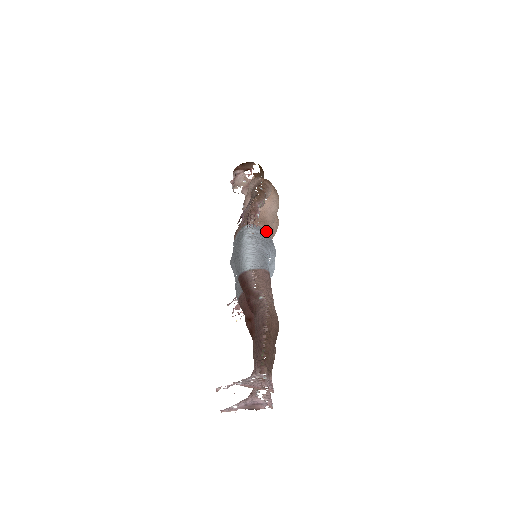
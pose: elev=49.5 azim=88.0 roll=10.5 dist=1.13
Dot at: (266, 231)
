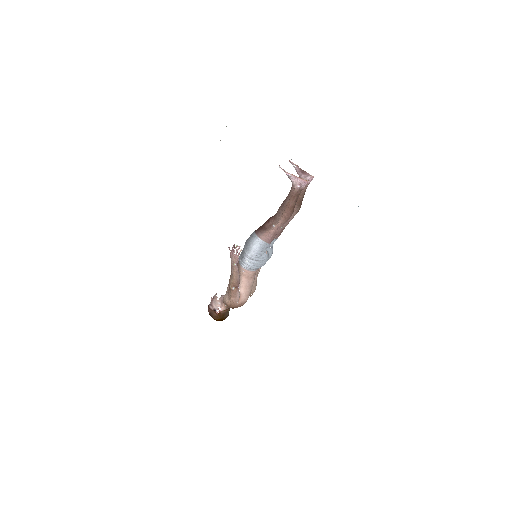
Dot at: occluded
